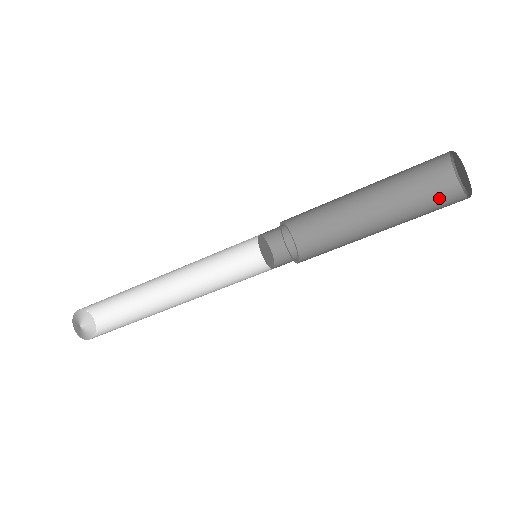
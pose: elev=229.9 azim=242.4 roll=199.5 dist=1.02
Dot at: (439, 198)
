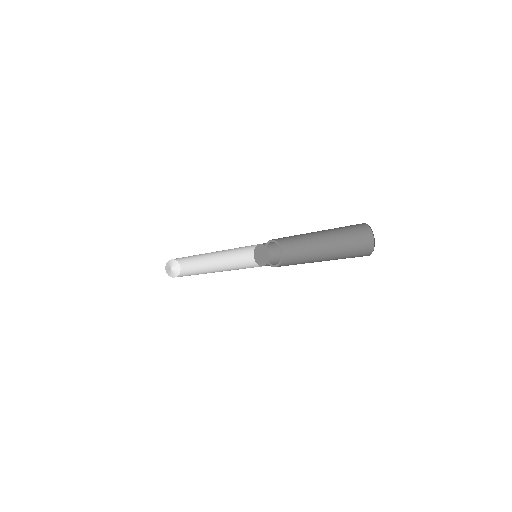
Dot at: (359, 253)
